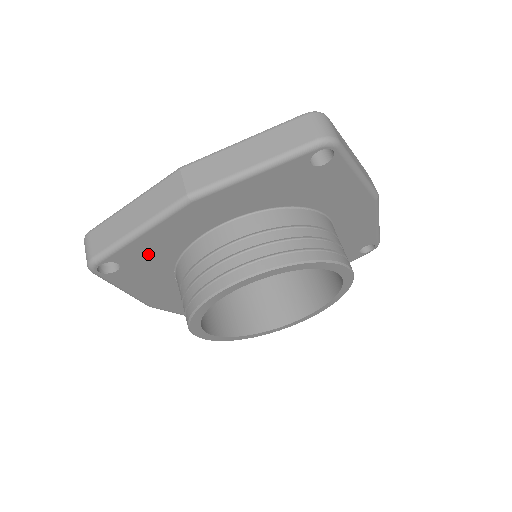
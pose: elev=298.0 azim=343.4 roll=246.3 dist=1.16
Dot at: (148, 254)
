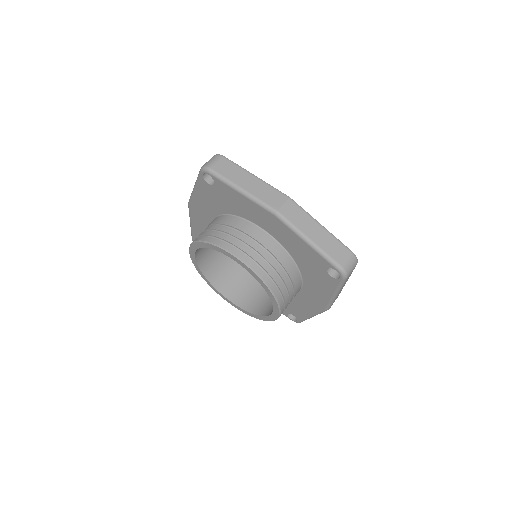
Dot at: (229, 198)
